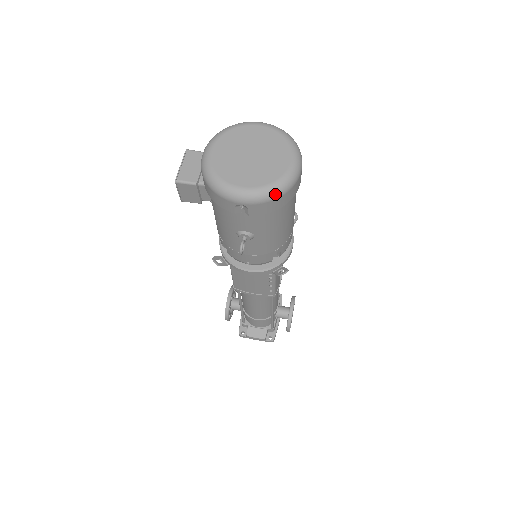
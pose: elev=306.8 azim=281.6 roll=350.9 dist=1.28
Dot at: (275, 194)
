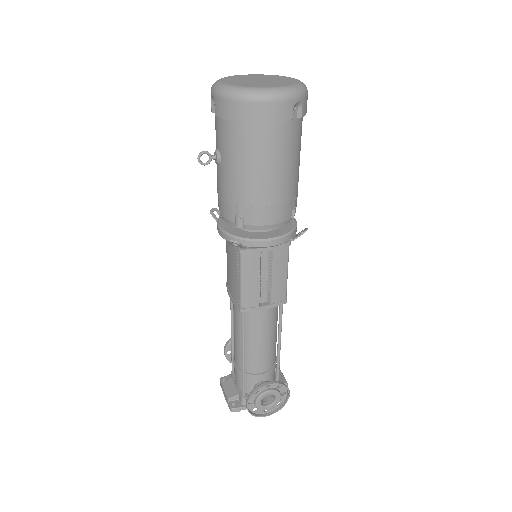
Dot at: (233, 94)
